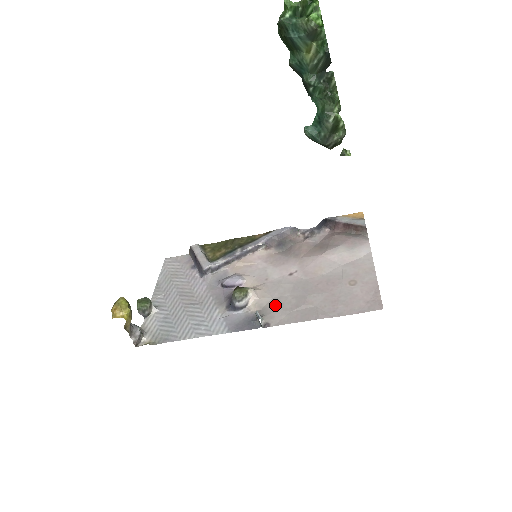
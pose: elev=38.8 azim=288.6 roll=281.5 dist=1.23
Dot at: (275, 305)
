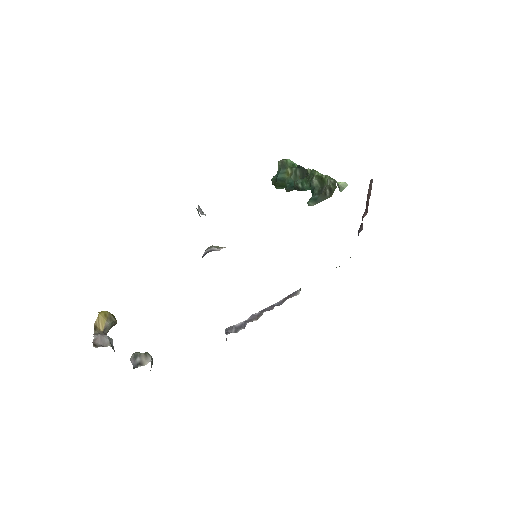
Dot at: occluded
